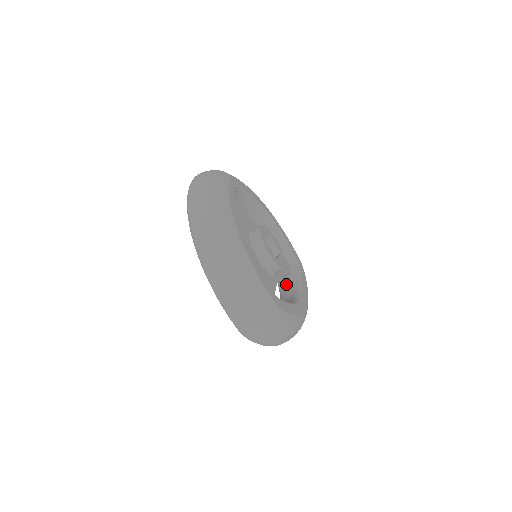
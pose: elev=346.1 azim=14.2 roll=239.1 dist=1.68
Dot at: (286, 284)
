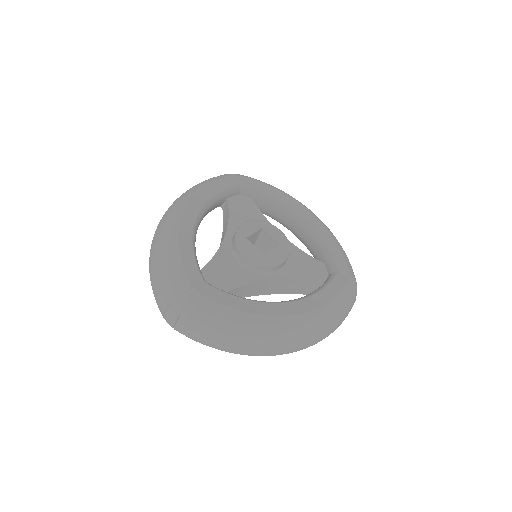
Dot at: (258, 207)
